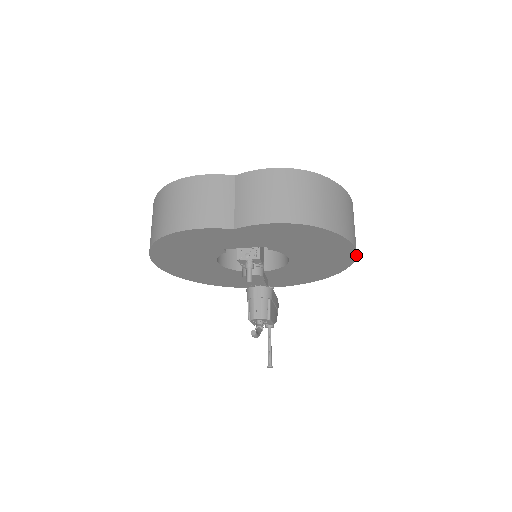
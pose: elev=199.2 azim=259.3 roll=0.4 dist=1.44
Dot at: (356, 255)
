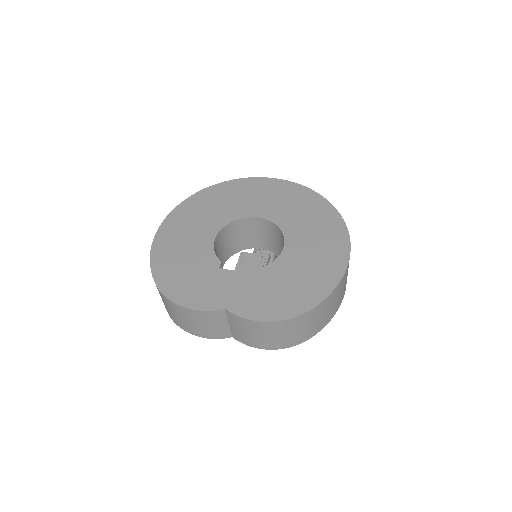
Dot at: occluded
